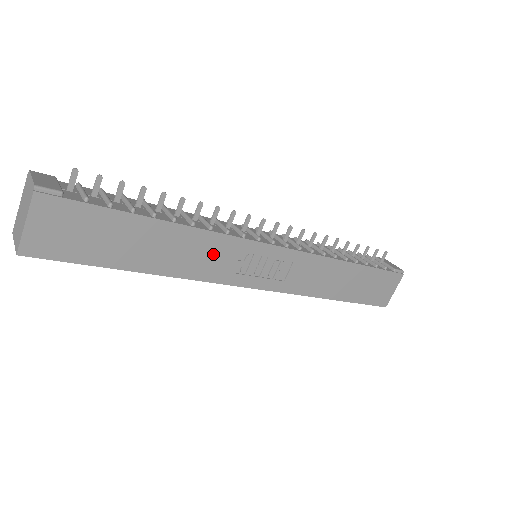
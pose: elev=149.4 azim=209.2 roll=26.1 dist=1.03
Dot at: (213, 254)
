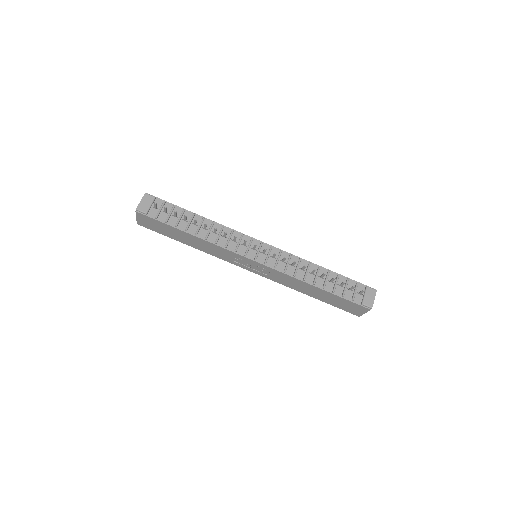
Dot at: (219, 251)
